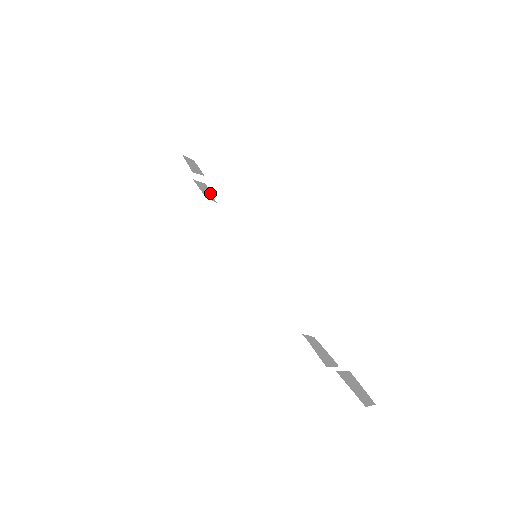
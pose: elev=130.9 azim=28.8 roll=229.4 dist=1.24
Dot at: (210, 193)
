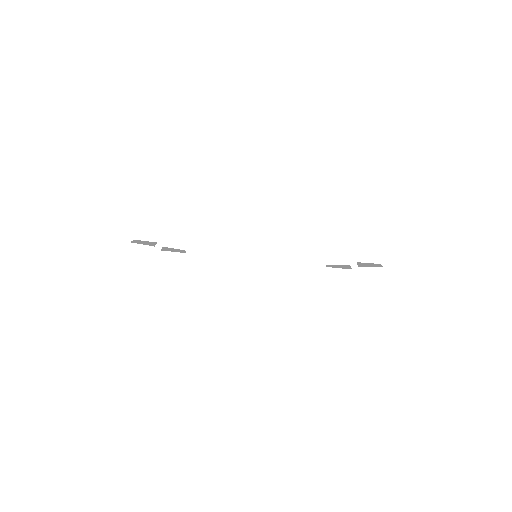
Dot at: (176, 249)
